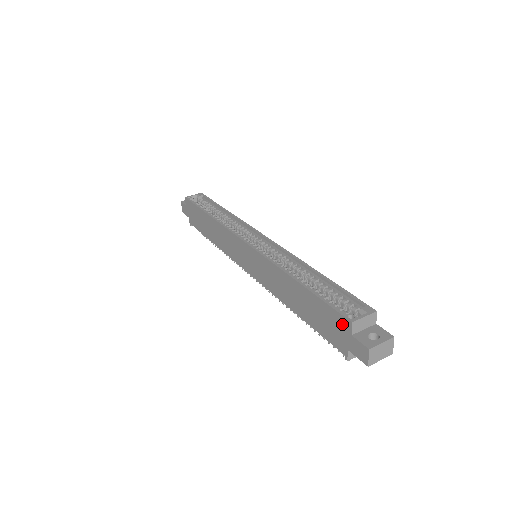
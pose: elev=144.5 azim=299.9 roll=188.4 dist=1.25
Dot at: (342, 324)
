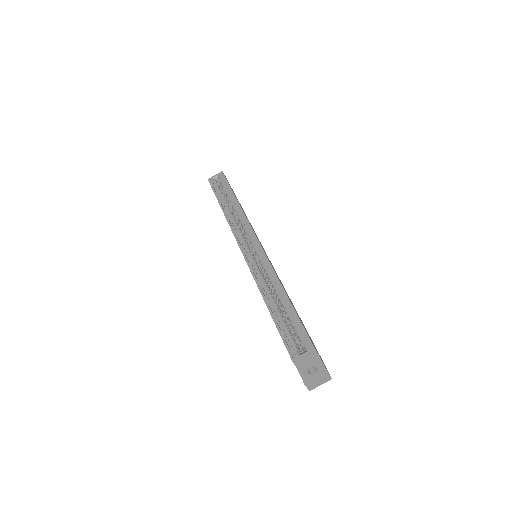
Dot at: occluded
